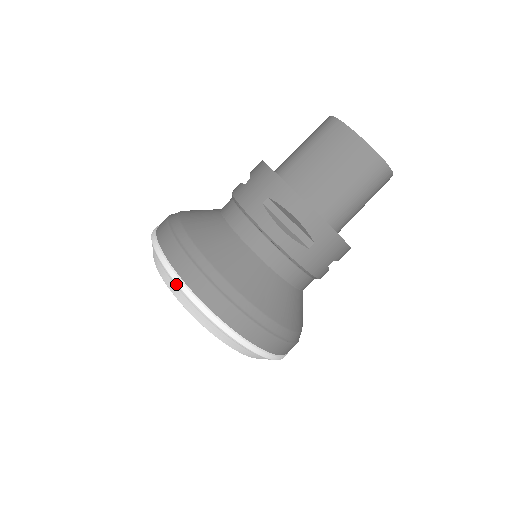
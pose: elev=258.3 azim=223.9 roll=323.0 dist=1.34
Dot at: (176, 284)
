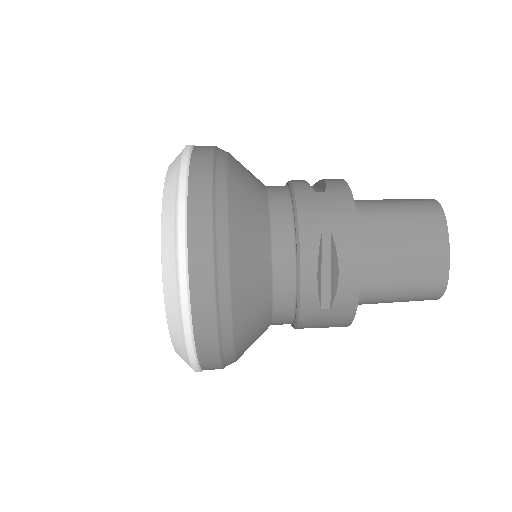
Dot at: (177, 243)
